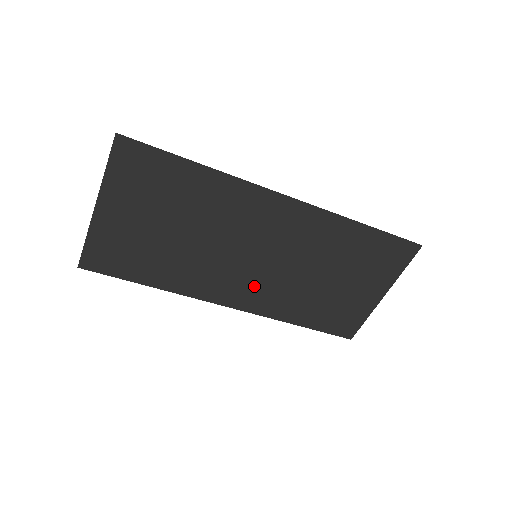
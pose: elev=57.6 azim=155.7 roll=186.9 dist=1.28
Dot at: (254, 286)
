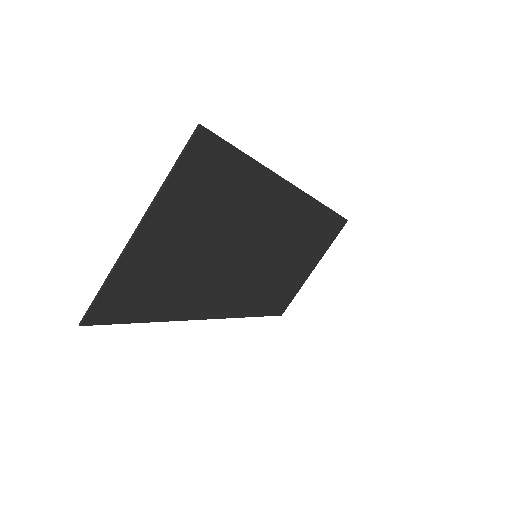
Dot at: (242, 288)
